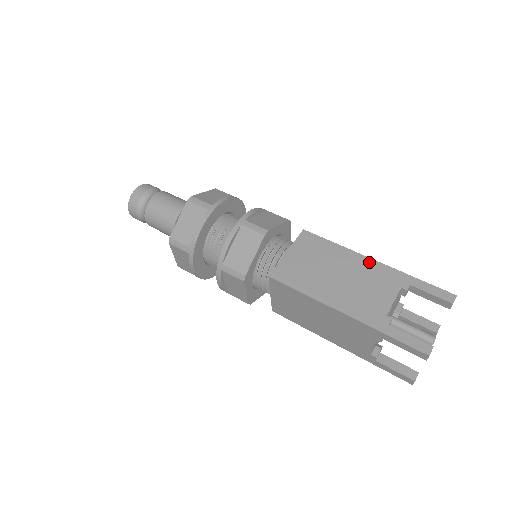
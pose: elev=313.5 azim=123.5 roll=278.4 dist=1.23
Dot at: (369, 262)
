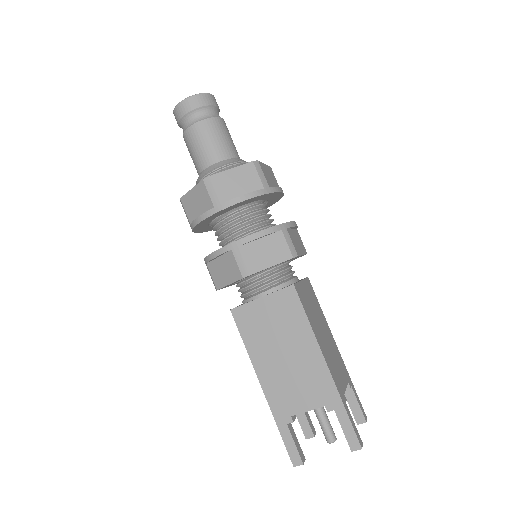
Dot at: (321, 363)
